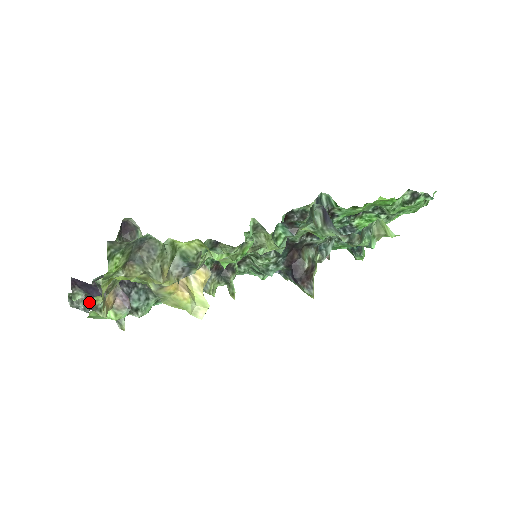
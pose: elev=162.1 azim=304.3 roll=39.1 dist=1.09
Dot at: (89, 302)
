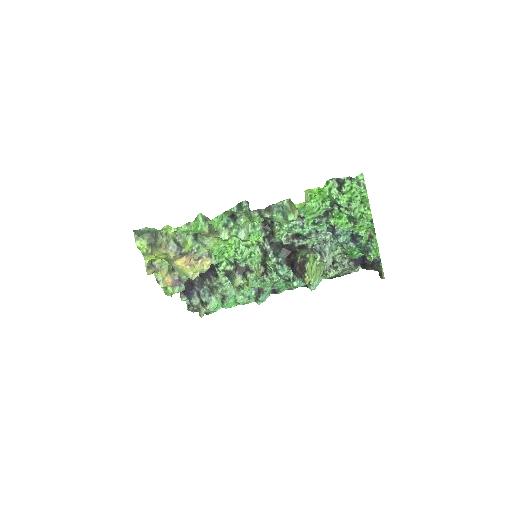
Dot at: occluded
